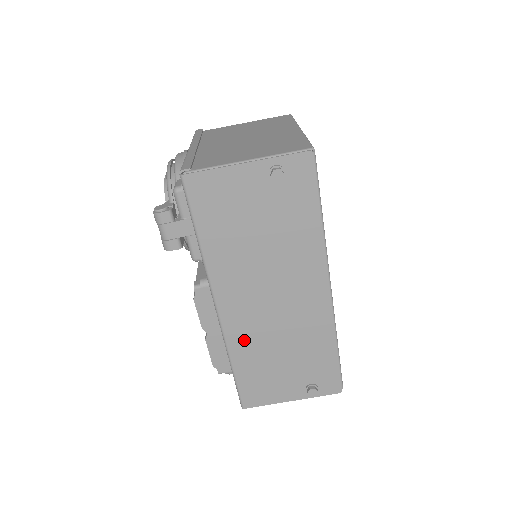
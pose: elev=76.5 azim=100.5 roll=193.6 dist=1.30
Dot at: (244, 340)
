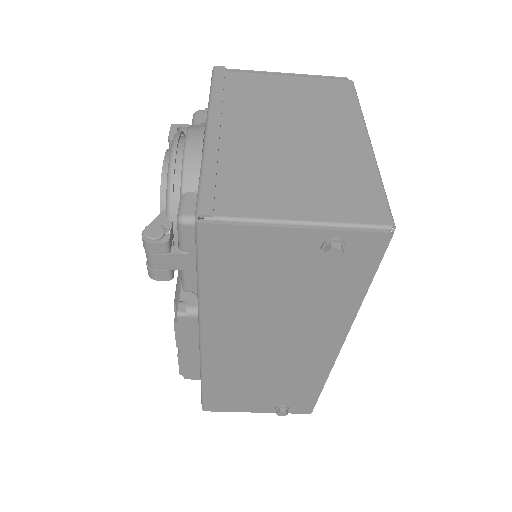
Dot at: (224, 370)
